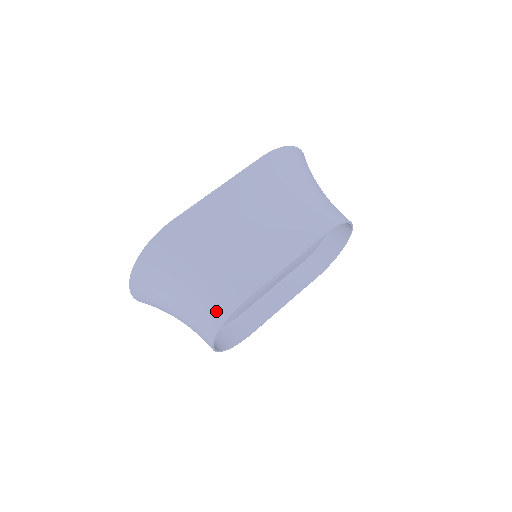
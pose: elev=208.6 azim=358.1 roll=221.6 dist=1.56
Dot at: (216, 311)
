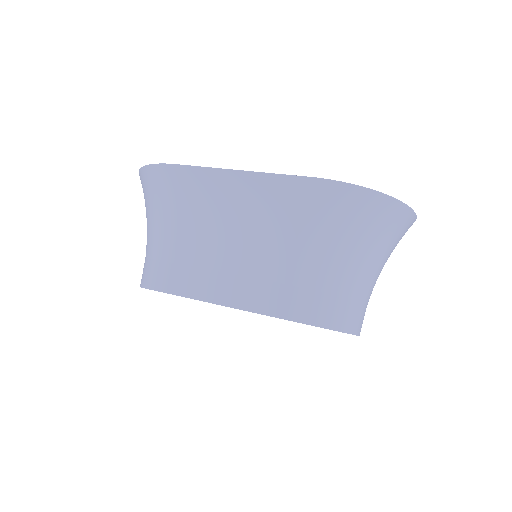
Dot at: (146, 273)
